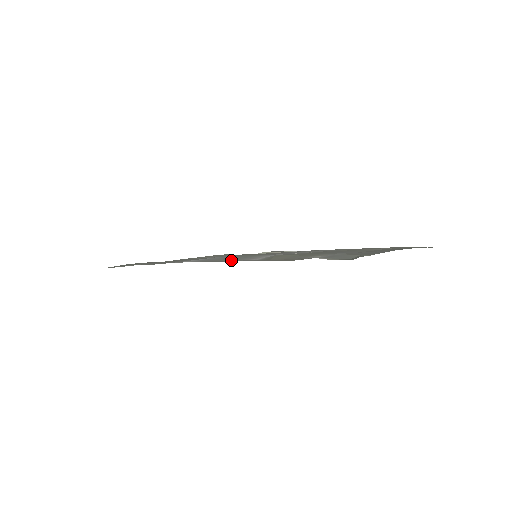
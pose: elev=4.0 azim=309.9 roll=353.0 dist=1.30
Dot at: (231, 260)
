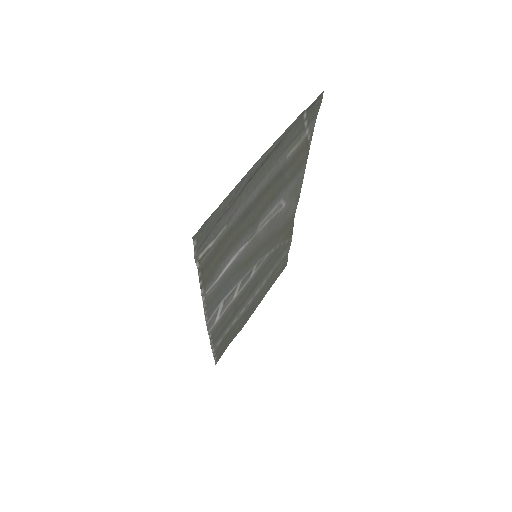
Dot at: (213, 295)
